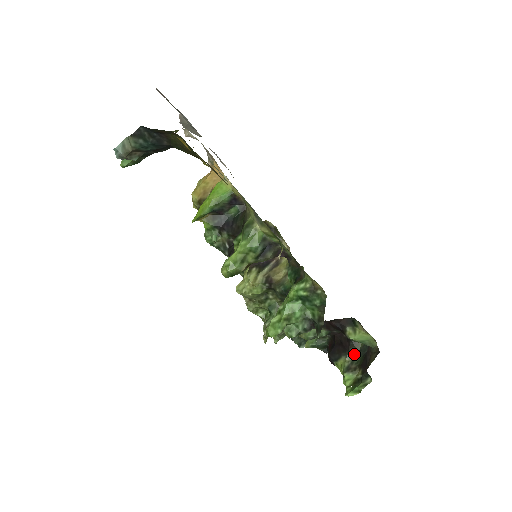
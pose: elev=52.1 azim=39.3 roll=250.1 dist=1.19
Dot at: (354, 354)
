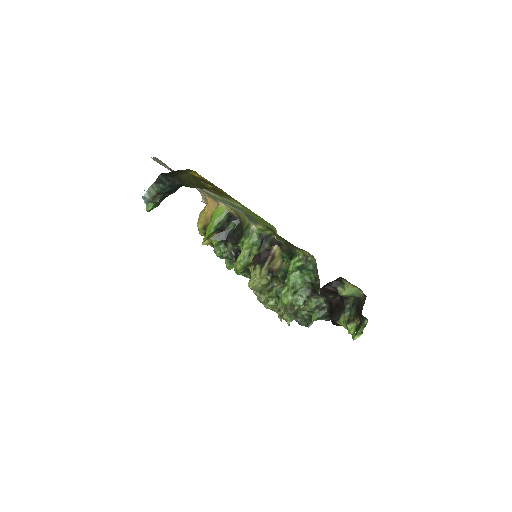
Dot at: (349, 309)
